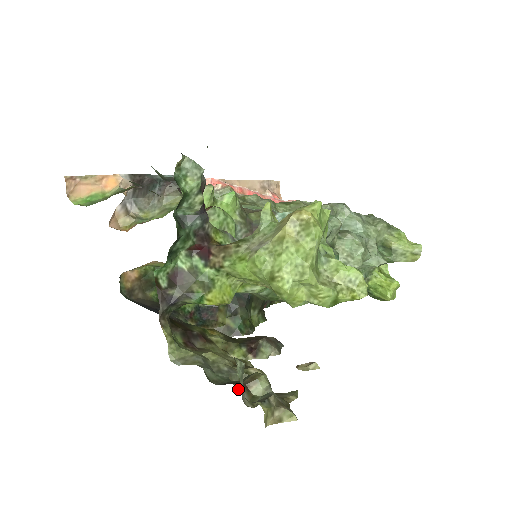
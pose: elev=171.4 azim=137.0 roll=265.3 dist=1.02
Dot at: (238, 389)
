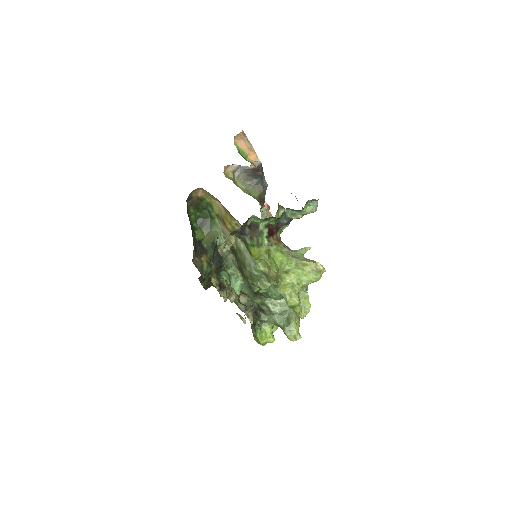
Dot at: occluded
